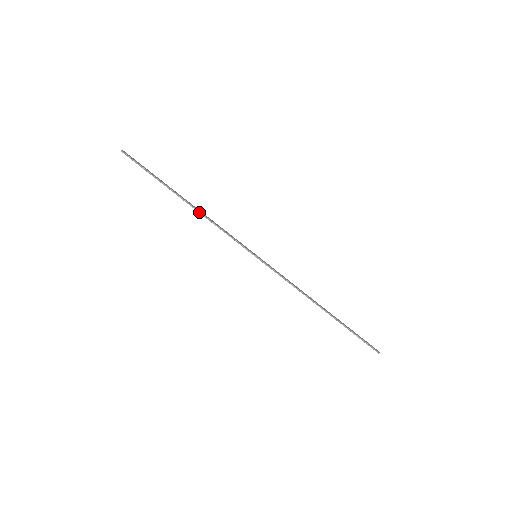
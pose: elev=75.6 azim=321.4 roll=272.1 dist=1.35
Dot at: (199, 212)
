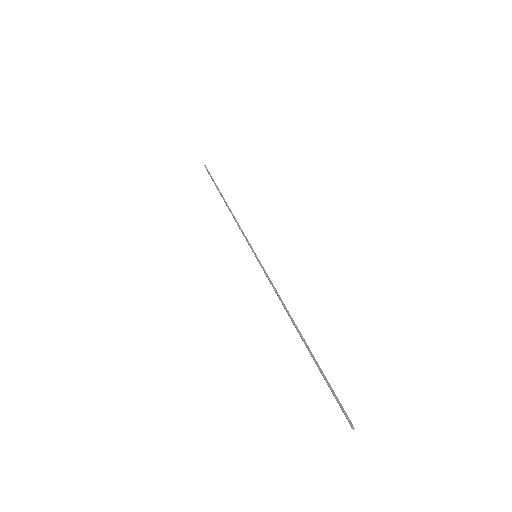
Dot at: (230, 210)
